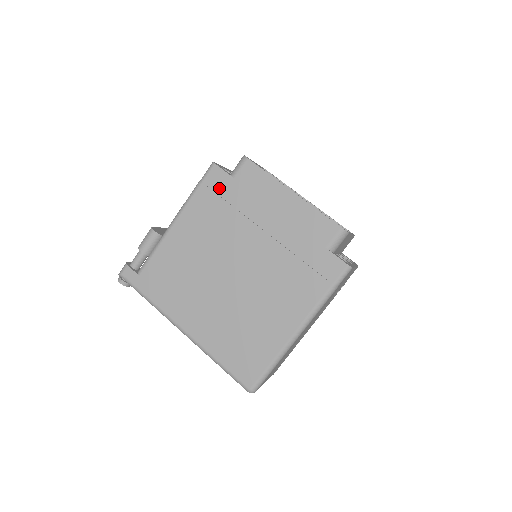
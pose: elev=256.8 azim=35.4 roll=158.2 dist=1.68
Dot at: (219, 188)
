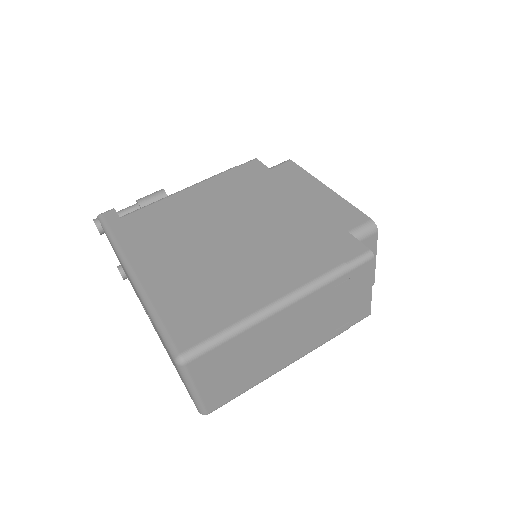
Dot at: (251, 173)
